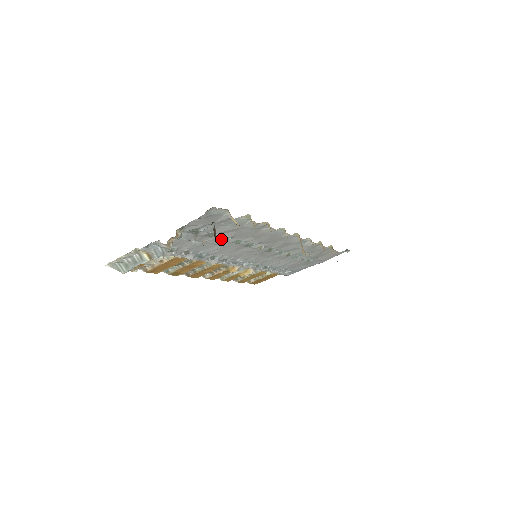
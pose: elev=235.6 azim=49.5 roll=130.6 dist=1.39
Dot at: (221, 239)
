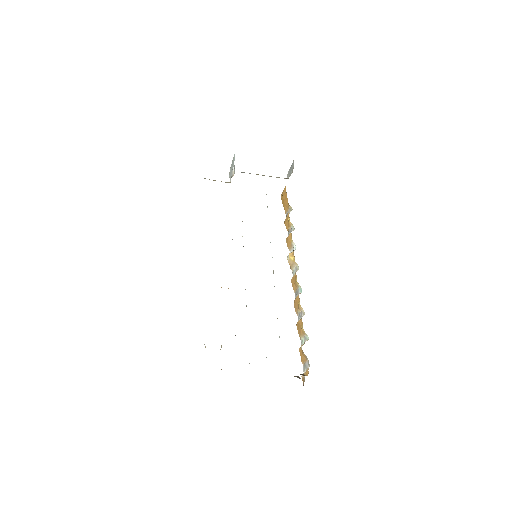
Dot at: occluded
